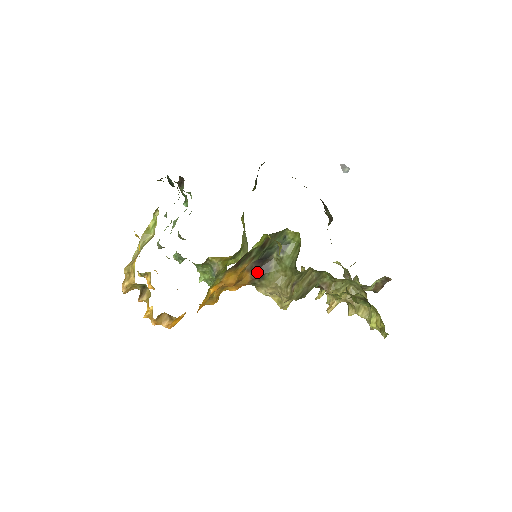
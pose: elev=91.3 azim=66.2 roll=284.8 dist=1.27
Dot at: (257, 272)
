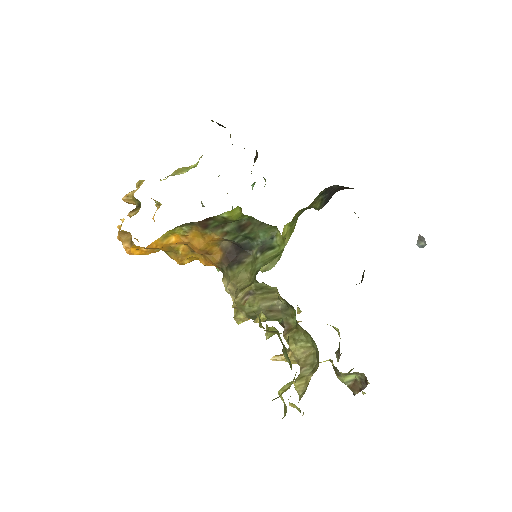
Dot at: (229, 258)
